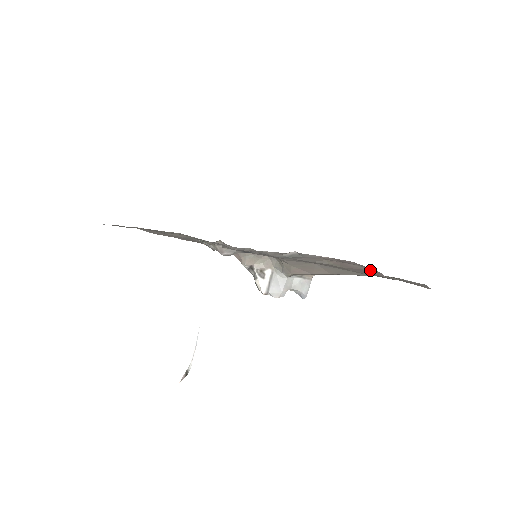
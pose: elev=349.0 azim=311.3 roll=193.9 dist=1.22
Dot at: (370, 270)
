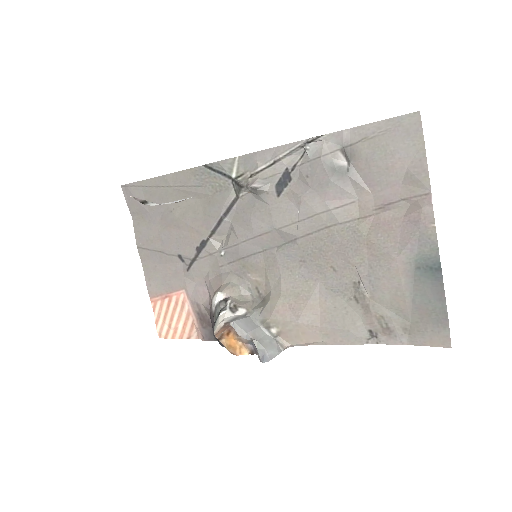
Dot at: (412, 208)
